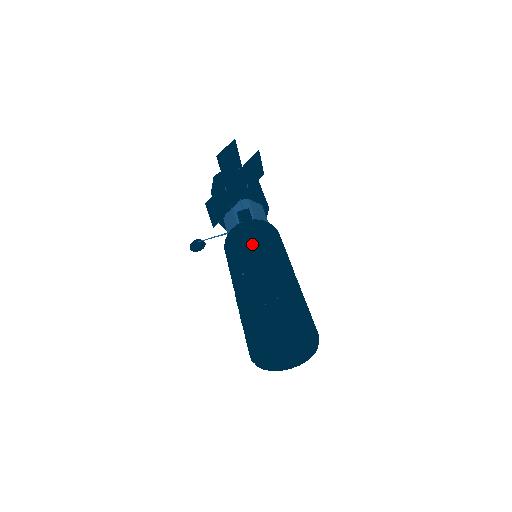
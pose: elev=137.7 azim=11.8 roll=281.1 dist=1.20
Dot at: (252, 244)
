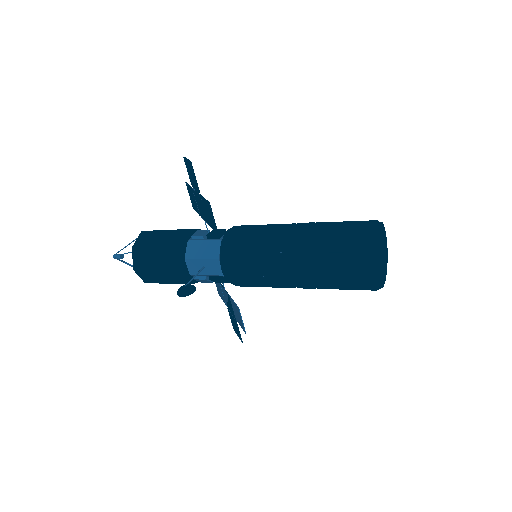
Dot at: (262, 228)
